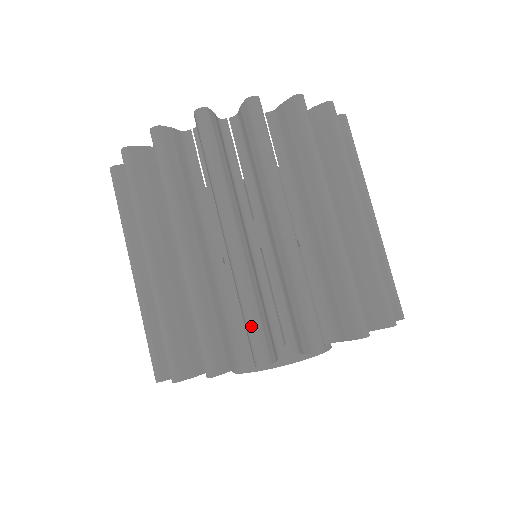
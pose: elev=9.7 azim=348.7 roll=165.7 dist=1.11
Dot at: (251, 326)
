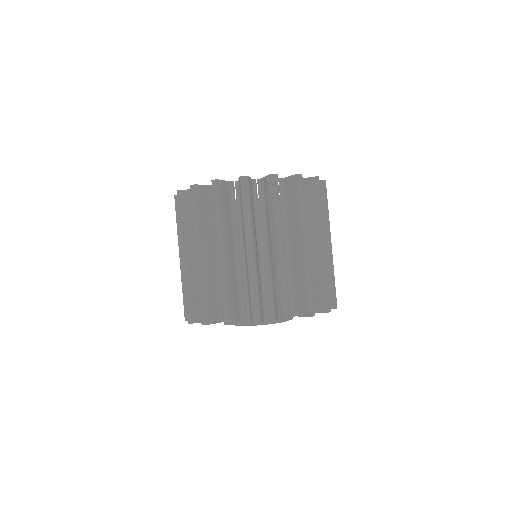
Dot at: (200, 304)
